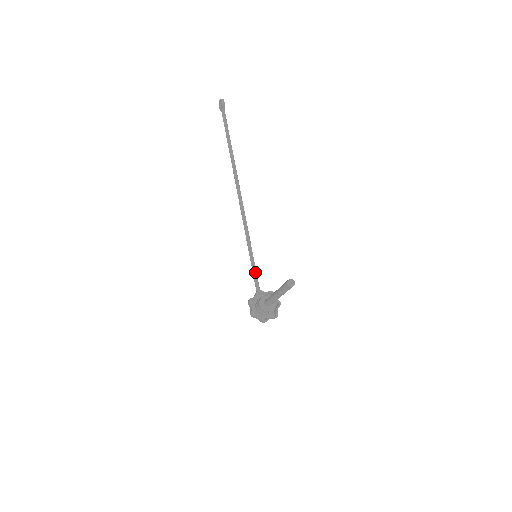
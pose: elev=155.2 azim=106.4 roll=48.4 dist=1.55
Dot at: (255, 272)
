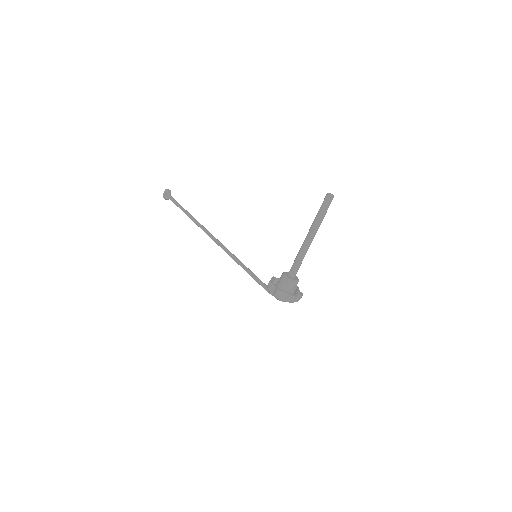
Dot at: (257, 277)
